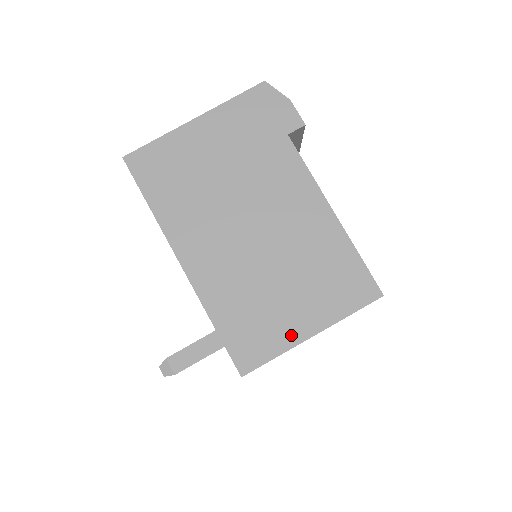
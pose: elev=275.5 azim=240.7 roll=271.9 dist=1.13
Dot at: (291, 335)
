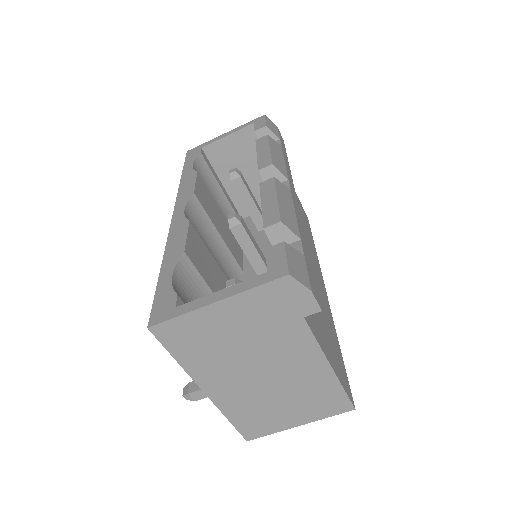
Dot at: (284, 425)
